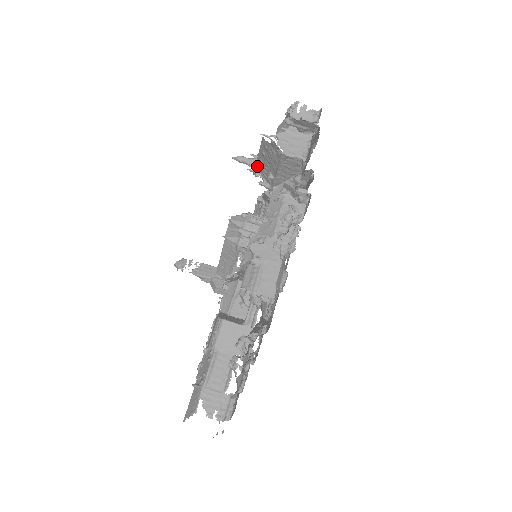
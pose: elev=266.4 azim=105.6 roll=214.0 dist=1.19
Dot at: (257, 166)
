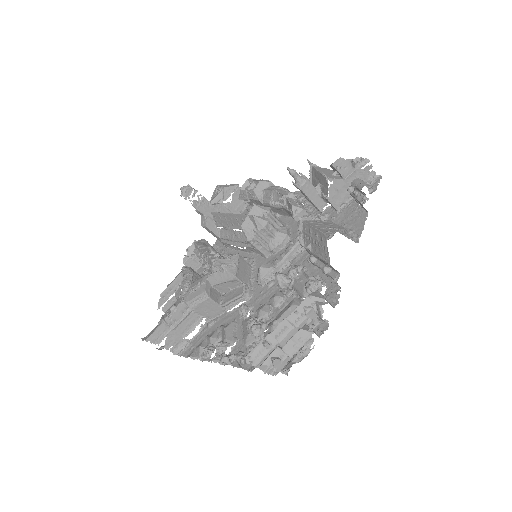
Dot at: (304, 224)
